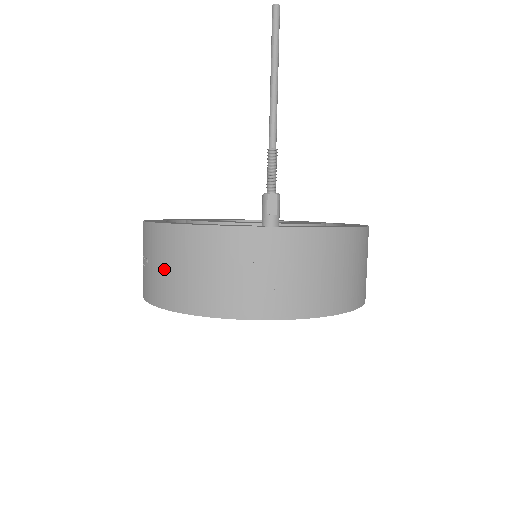
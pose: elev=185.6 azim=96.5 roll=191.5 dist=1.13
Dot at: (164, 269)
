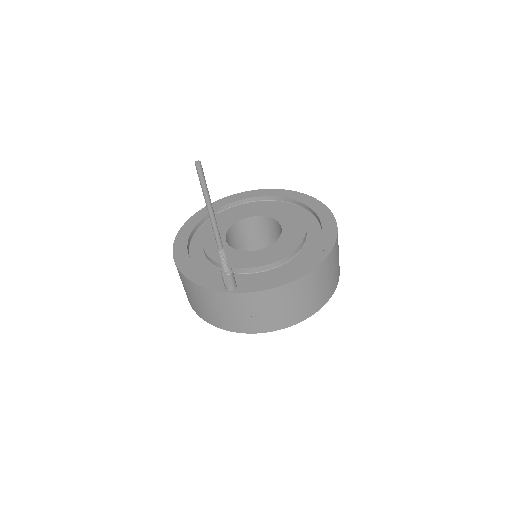
Dot at: (184, 287)
